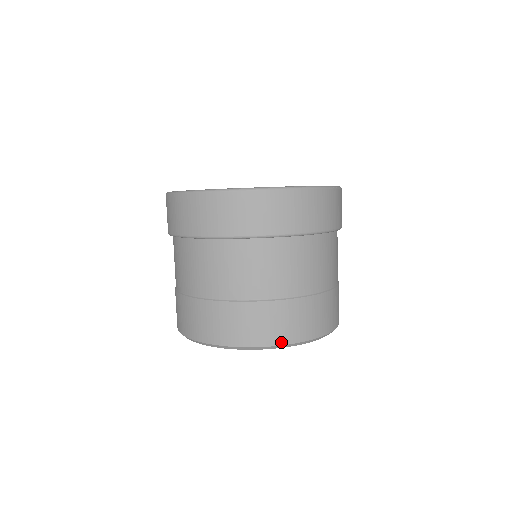
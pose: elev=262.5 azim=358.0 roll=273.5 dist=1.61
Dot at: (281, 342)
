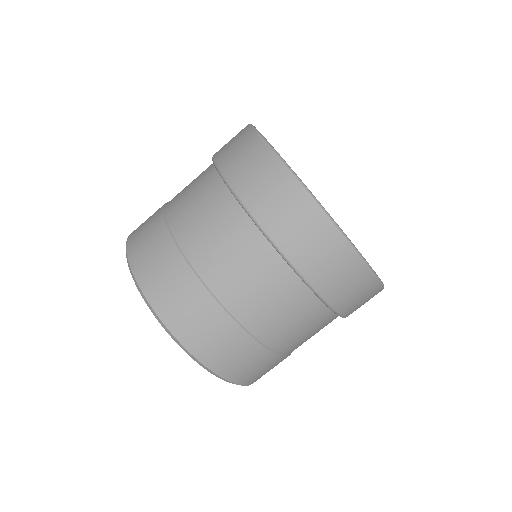
Dot at: (249, 383)
